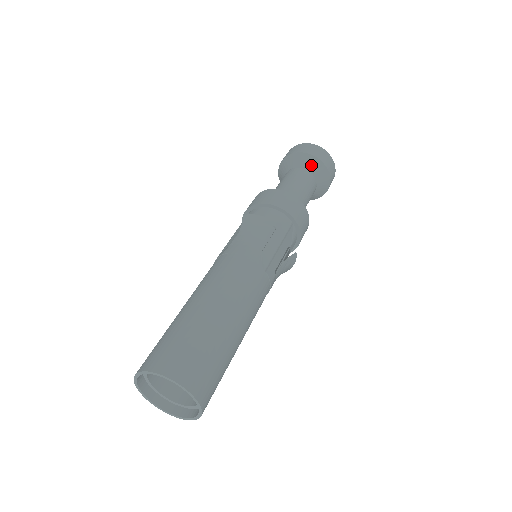
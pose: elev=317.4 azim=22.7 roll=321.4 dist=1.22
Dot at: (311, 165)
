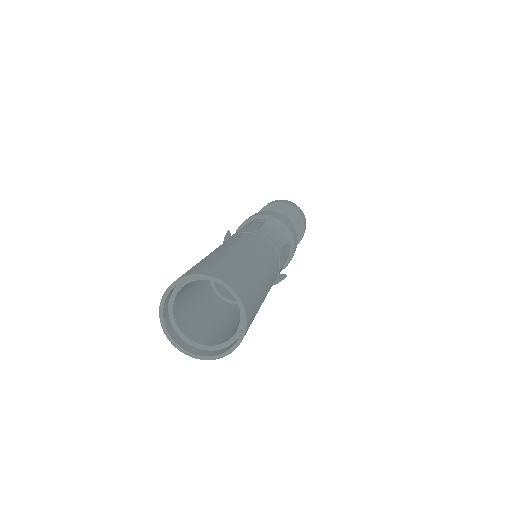
Dot at: (296, 221)
